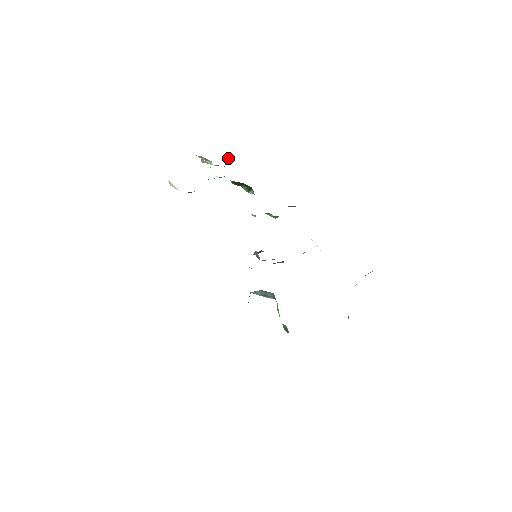
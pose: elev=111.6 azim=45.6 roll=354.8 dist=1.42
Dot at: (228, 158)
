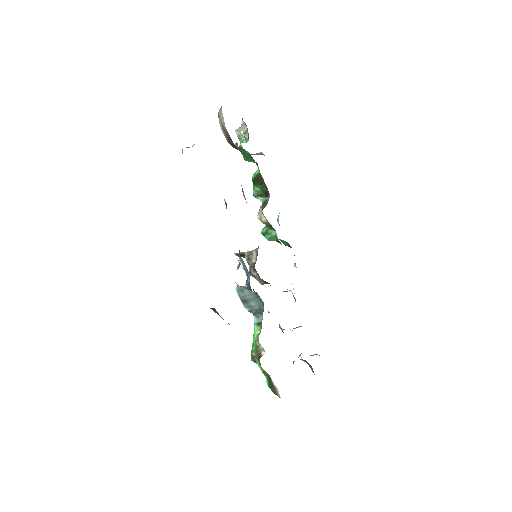
Dot at: (260, 152)
